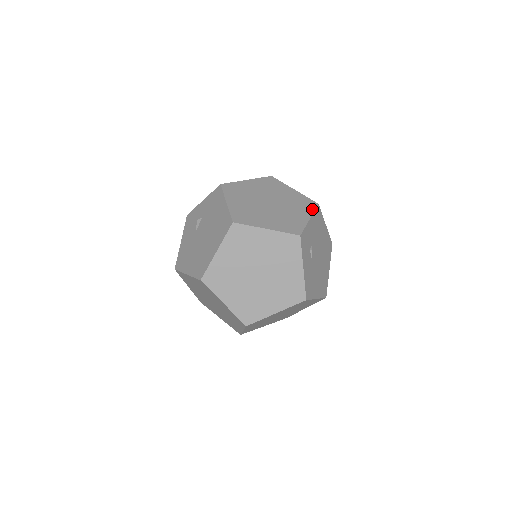
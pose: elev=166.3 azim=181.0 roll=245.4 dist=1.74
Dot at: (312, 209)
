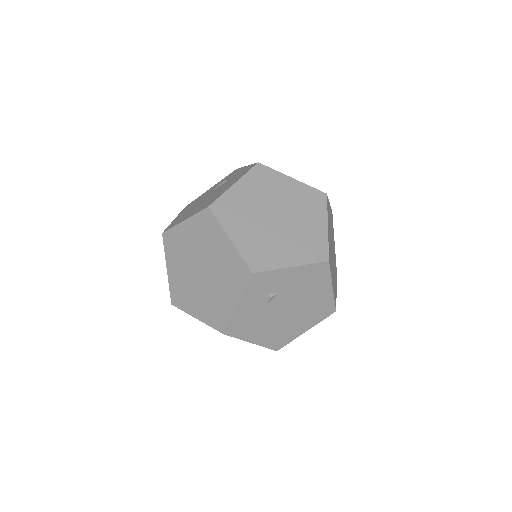
Dot at: (312, 260)
